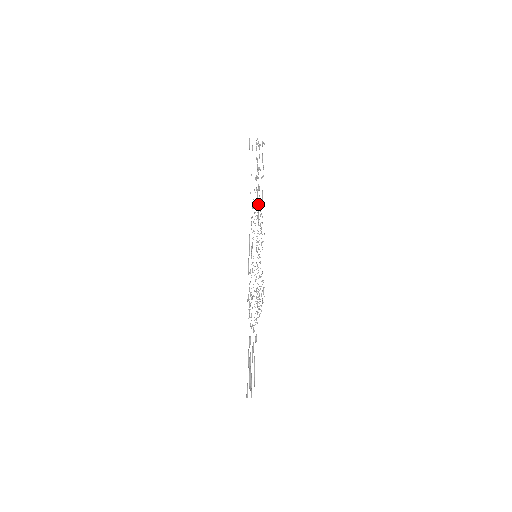
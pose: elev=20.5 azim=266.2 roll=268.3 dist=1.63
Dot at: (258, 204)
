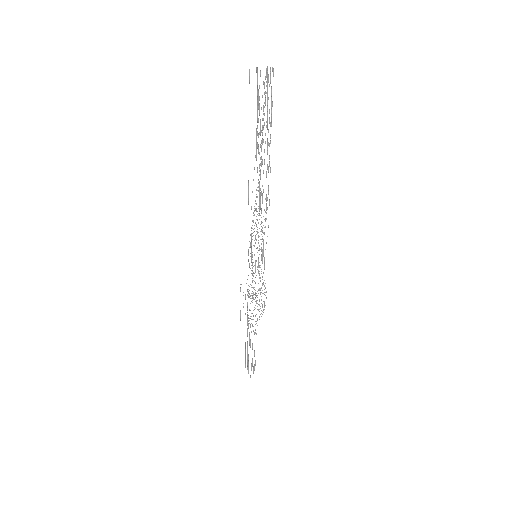
Dot at: occluded
